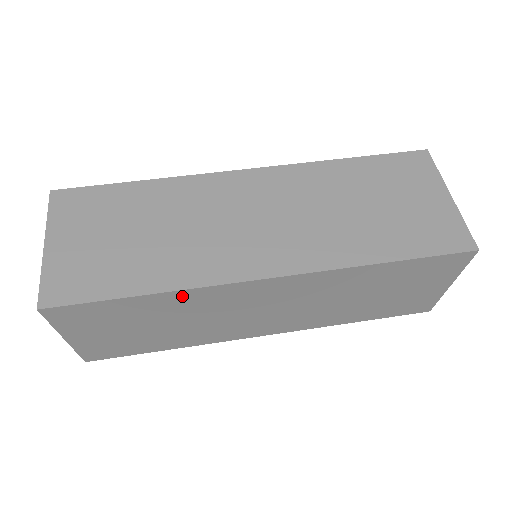
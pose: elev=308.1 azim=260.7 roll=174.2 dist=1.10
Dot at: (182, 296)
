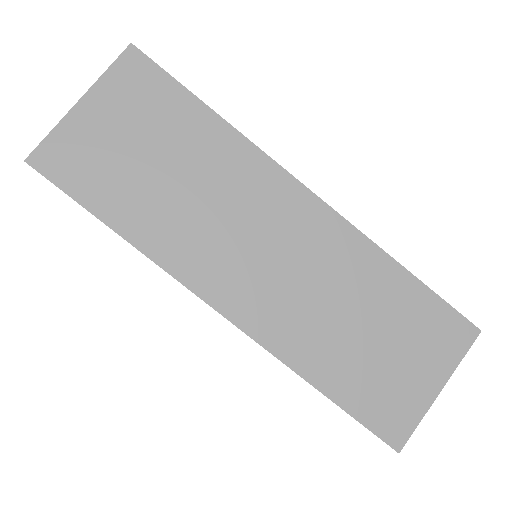
Dot at: occluded
